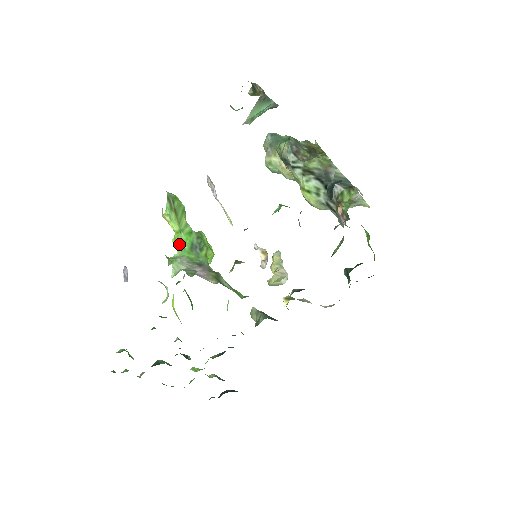
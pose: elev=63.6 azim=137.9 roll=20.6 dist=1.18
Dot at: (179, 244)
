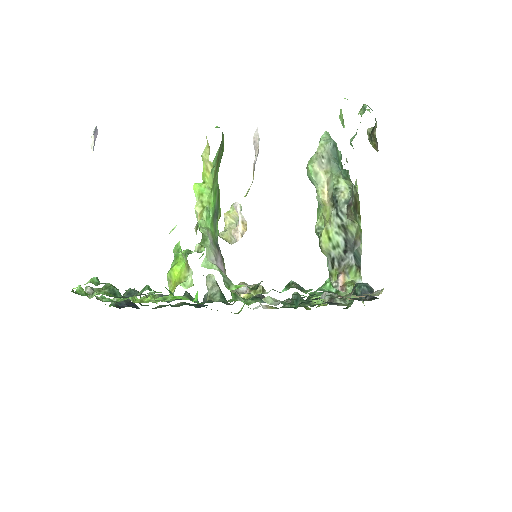
Dot at: (207, 206)
